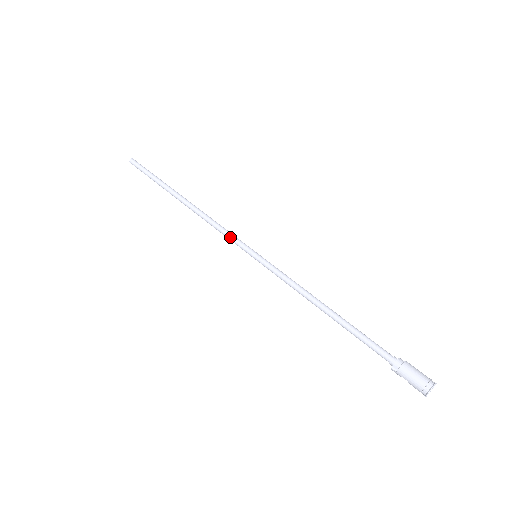
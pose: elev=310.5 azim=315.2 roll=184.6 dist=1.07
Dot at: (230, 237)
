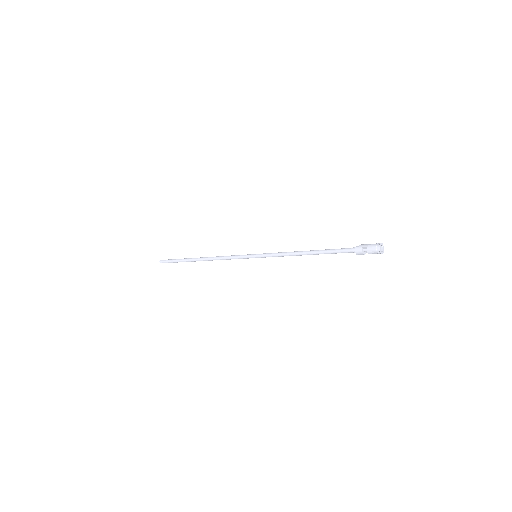
Dot at: (237, 255)
